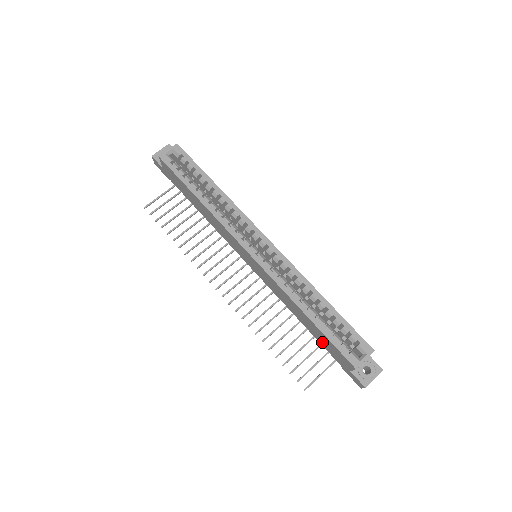
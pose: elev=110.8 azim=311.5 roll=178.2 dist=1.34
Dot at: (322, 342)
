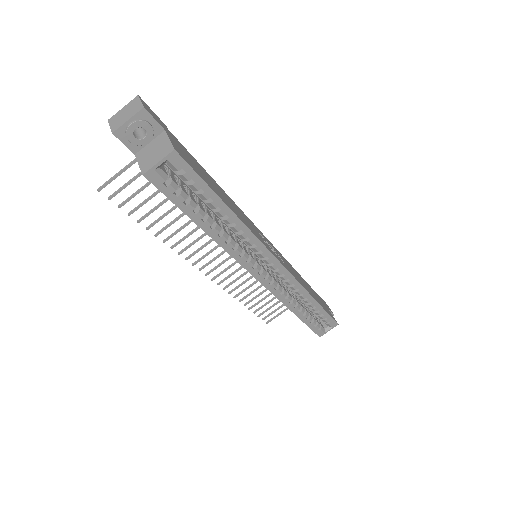
Dot at: occluded
